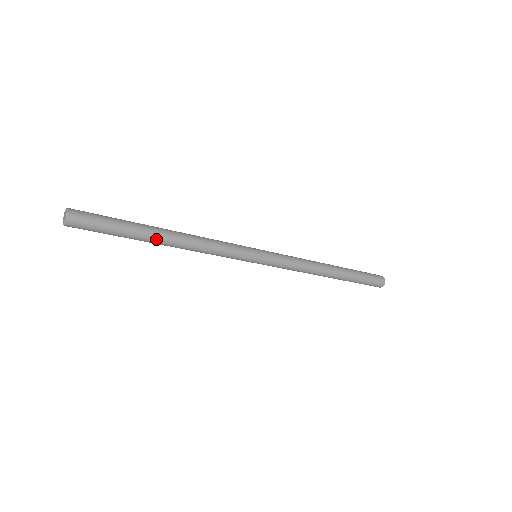
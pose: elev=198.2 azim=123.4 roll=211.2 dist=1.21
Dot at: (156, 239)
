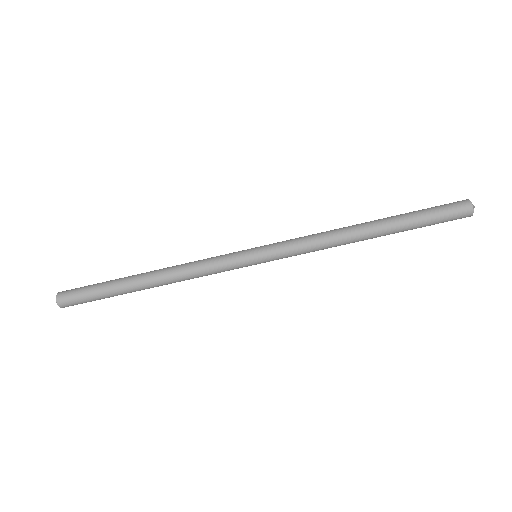
Dot at: (135, 277)
